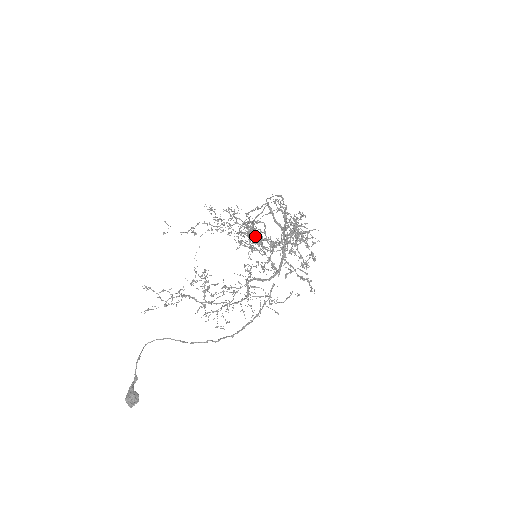
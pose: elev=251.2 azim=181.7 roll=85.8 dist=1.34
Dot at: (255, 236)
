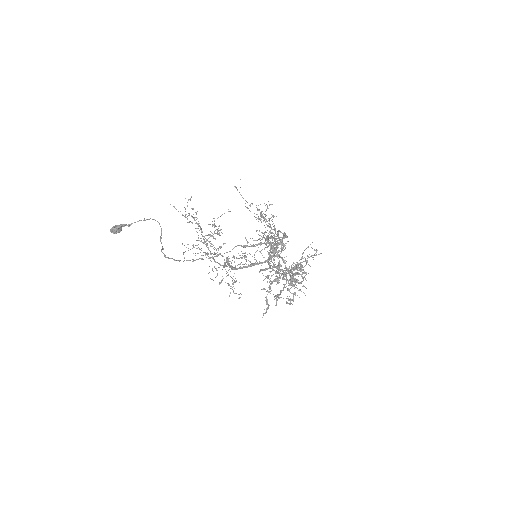
Dot at: occluded
